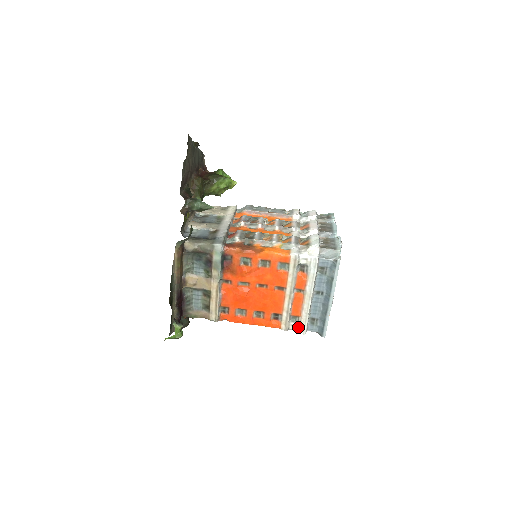
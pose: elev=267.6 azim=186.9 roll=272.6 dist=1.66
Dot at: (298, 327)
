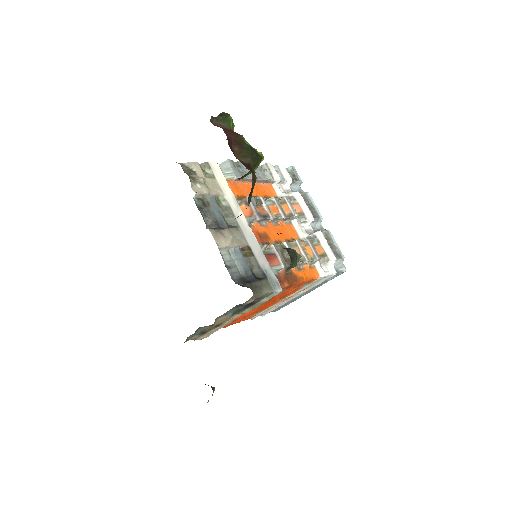
Dot at: (263, 313)
